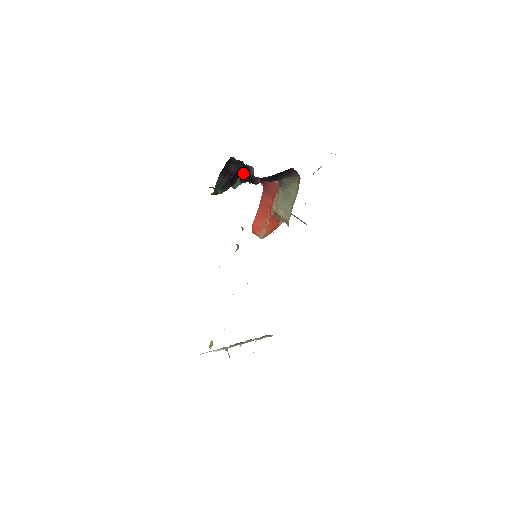
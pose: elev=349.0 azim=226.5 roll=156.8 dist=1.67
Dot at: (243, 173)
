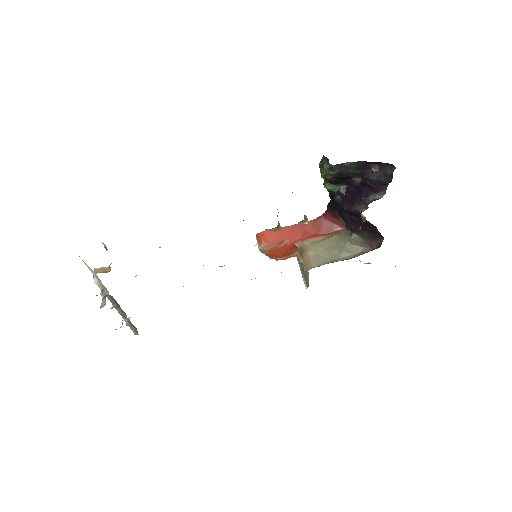
Dot at: (358, 187)
